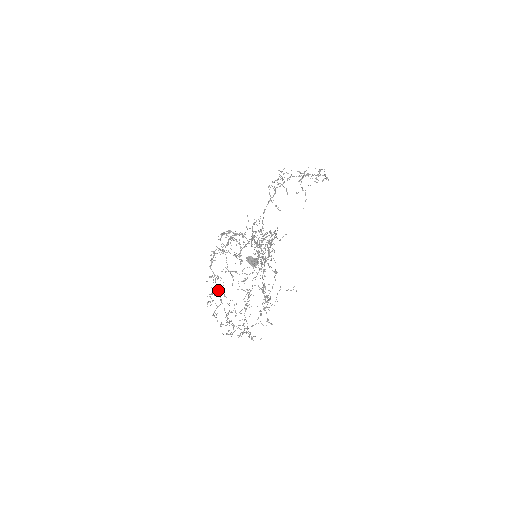
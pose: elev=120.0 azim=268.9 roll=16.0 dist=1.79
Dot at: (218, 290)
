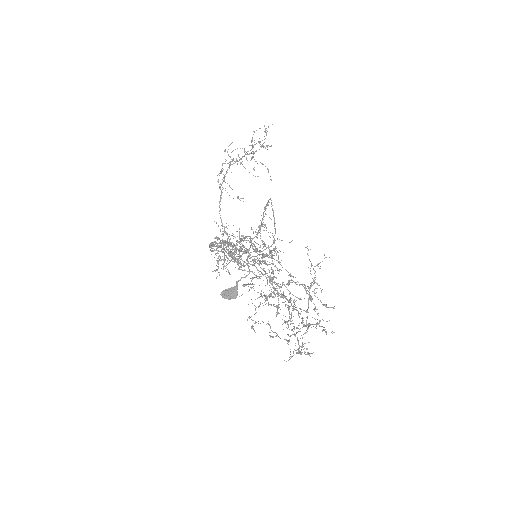
Dot at: occluded
